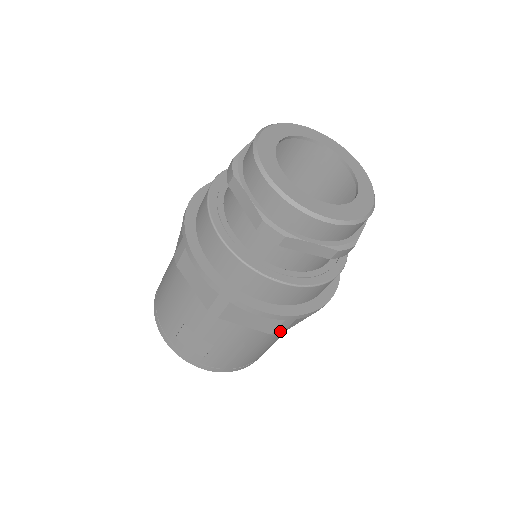
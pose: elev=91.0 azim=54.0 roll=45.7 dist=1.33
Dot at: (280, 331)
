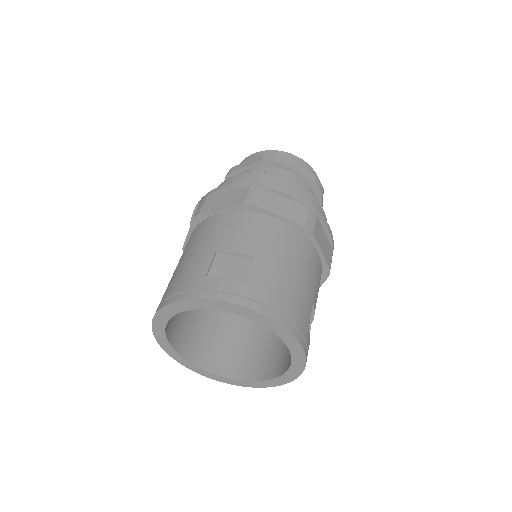
Dot at: (311, 227)
